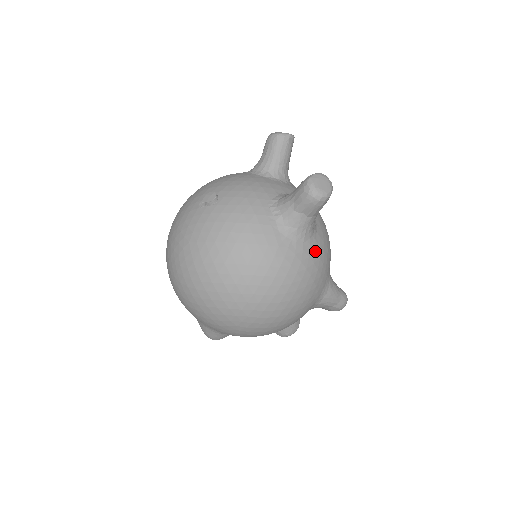
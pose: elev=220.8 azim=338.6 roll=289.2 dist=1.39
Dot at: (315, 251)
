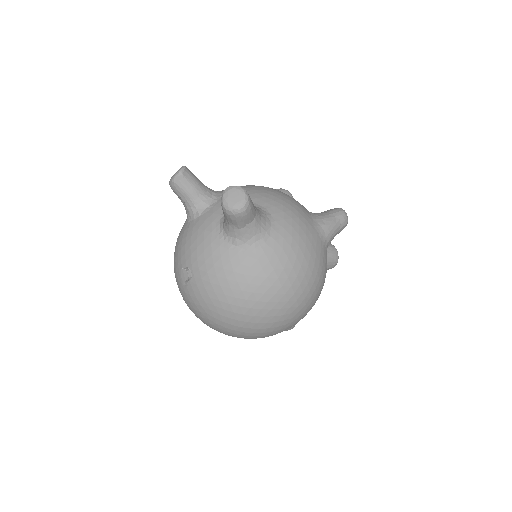
Dot at: (283, 228)
